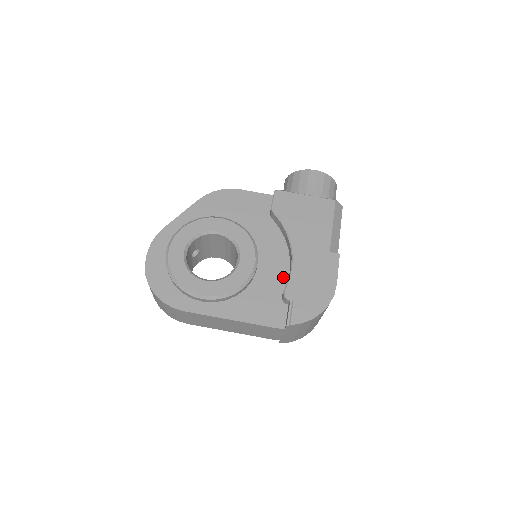
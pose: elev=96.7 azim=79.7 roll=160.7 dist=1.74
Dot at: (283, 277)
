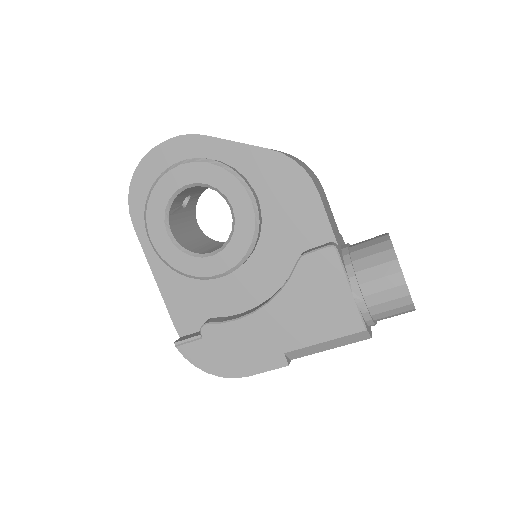
Dot at: (232, 309)
